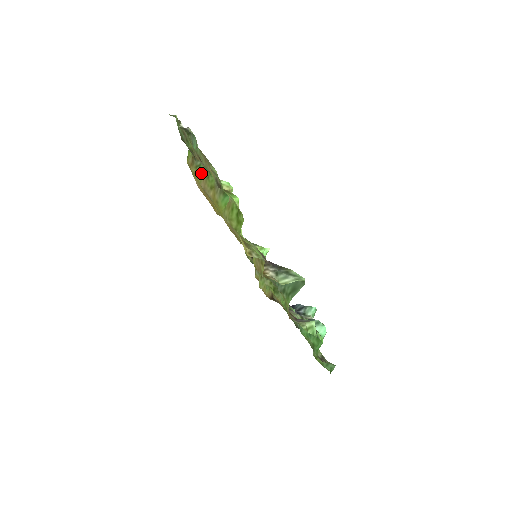
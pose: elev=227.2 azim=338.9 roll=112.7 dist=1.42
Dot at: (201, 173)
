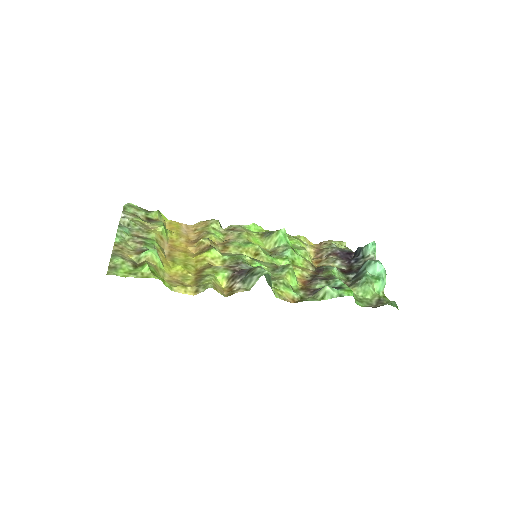
Dot at: (166, 232)
